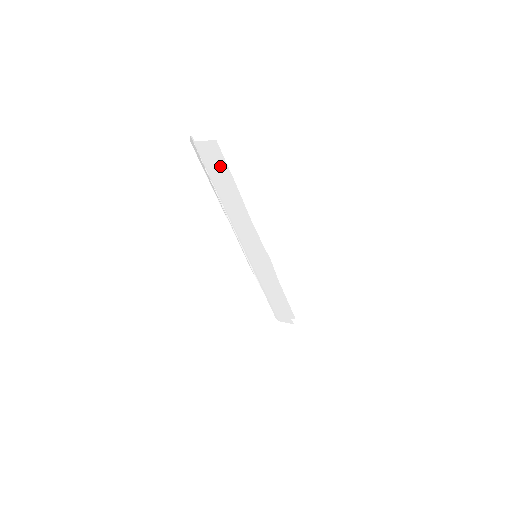
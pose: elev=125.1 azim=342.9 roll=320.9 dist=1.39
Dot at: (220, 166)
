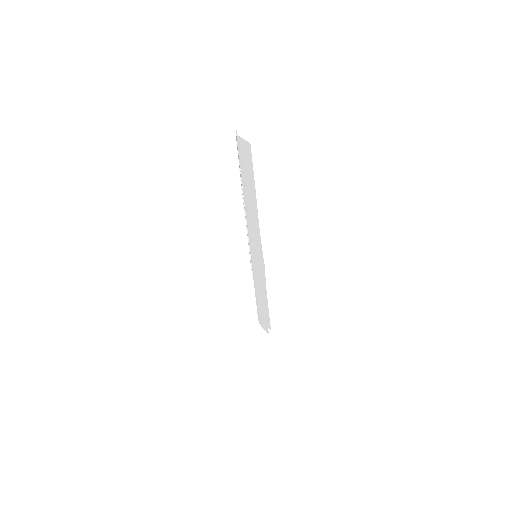
Dot at: (249, 165)
